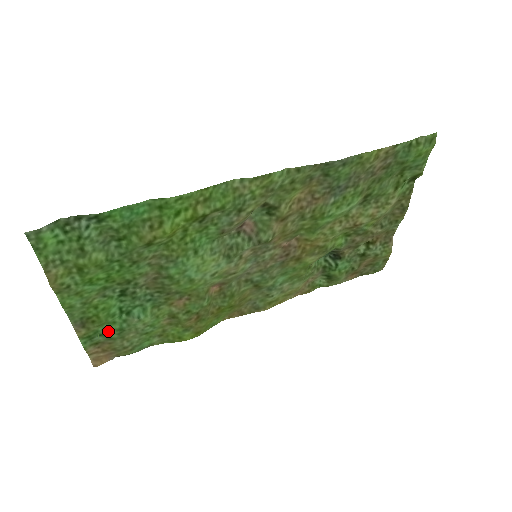
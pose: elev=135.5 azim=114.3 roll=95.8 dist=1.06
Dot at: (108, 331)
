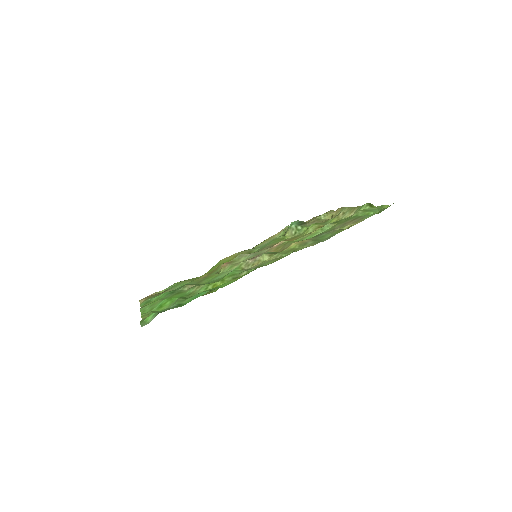
Dot at: occluded
